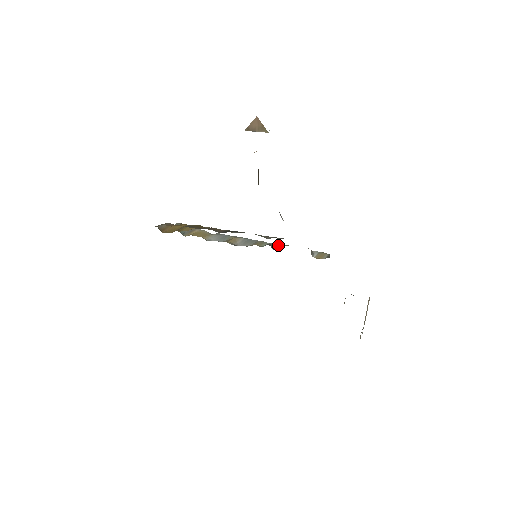
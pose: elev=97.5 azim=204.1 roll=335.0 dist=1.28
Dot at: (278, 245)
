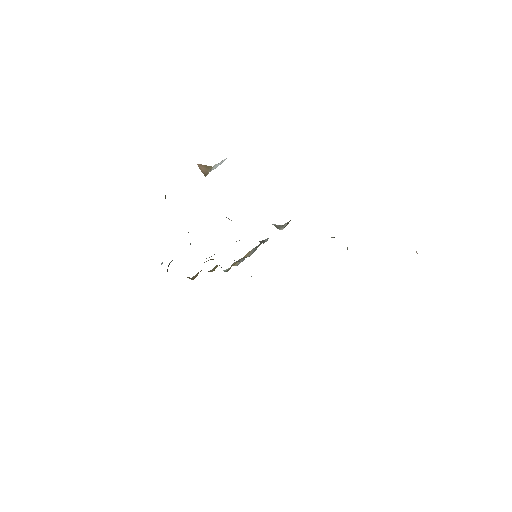
Dot at: occluded
